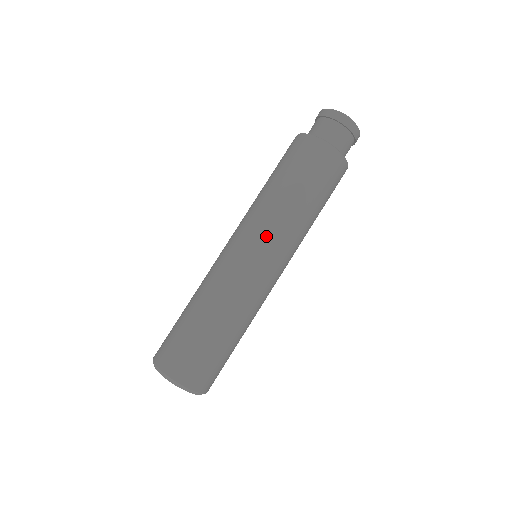
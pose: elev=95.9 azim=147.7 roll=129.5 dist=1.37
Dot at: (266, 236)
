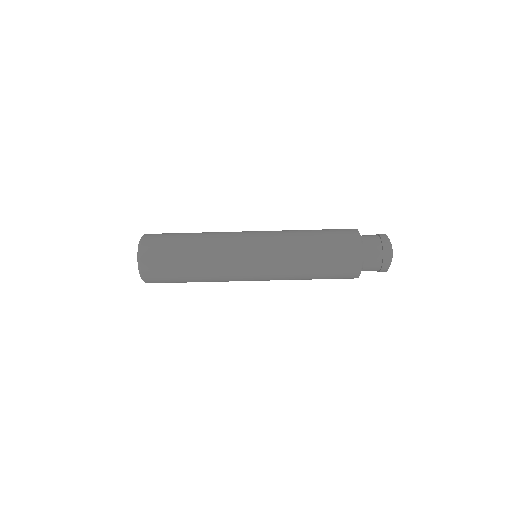
Dot at: (271, 277)
